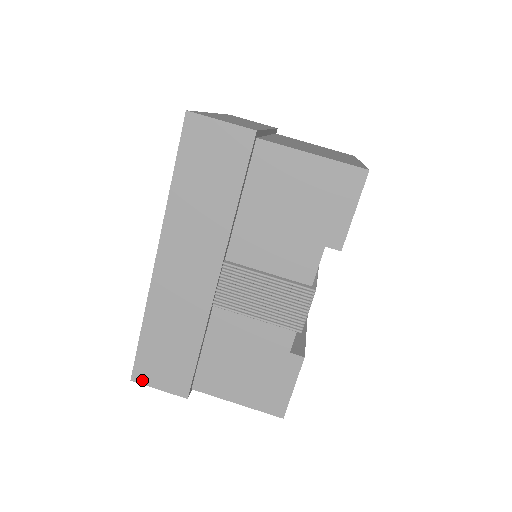
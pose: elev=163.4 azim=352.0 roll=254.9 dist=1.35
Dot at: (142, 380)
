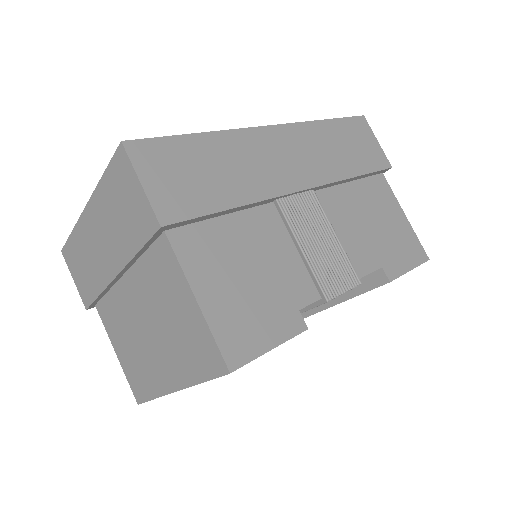
Dot at: (135, 156)
